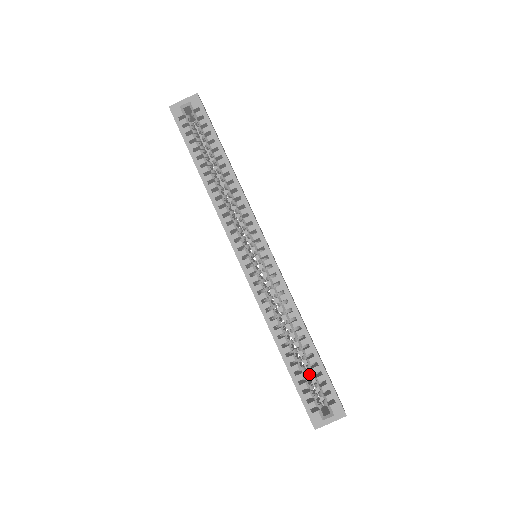
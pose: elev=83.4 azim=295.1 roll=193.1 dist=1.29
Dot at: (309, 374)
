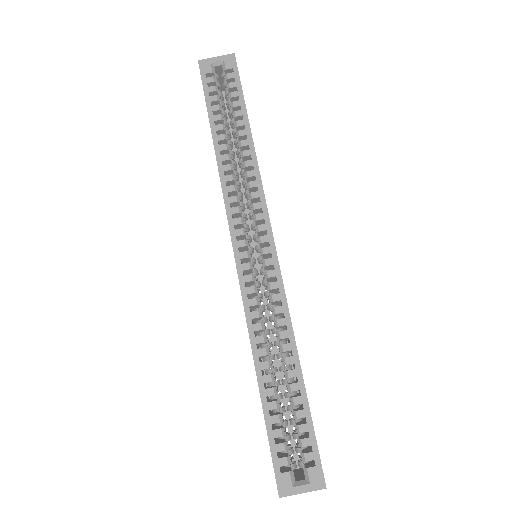
Dot at: occluded
